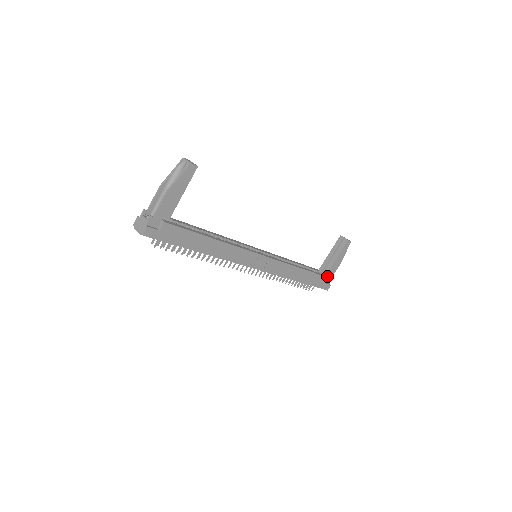
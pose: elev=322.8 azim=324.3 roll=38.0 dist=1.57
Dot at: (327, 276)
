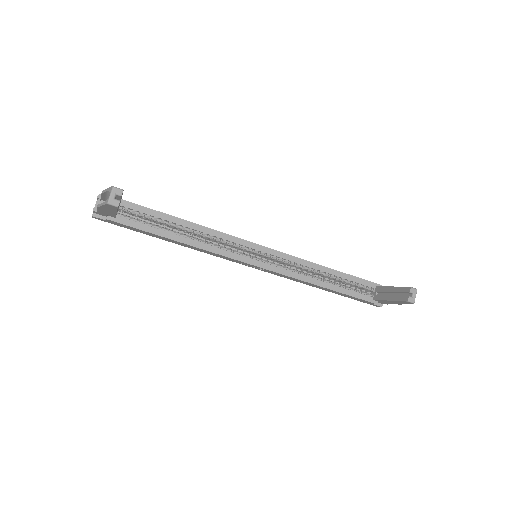
Dot at: (377, 300)
